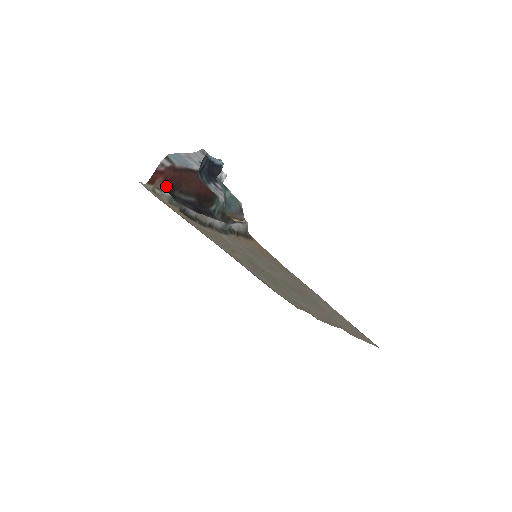
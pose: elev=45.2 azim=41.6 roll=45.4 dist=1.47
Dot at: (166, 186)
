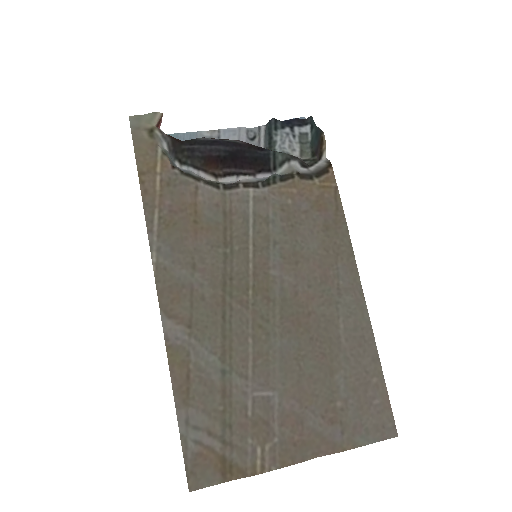
Dot at: (172, 137)
